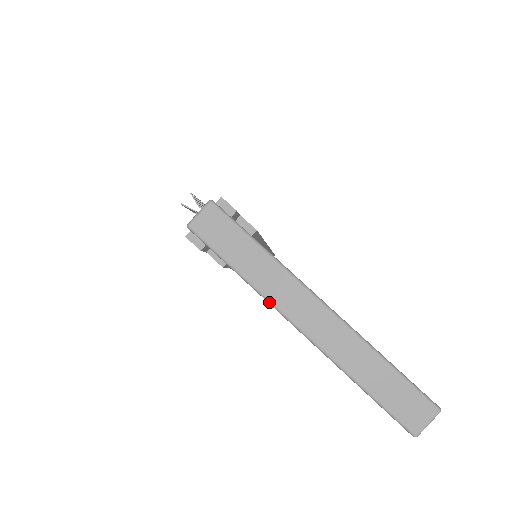
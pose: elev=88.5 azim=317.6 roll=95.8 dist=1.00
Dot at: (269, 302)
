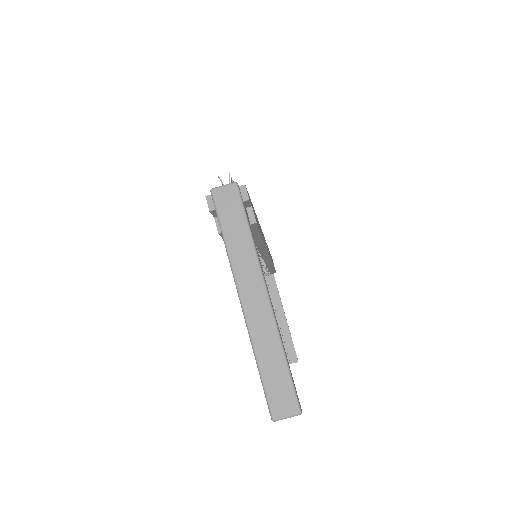
Dot at: (232, 271)
